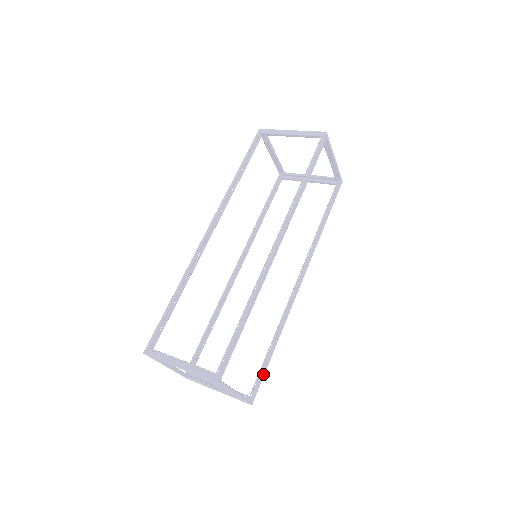
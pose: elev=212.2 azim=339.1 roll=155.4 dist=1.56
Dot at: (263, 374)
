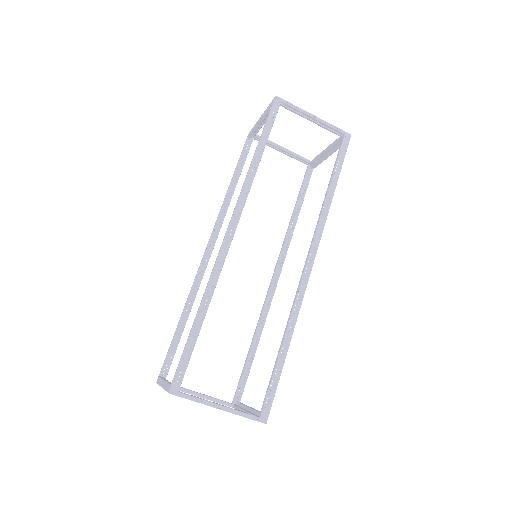
Dot at: (274, 384)
